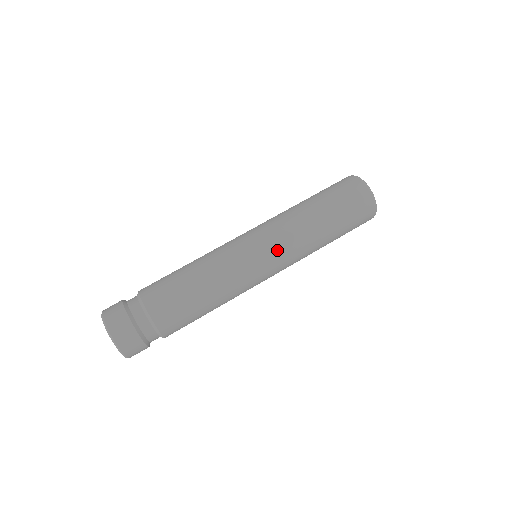
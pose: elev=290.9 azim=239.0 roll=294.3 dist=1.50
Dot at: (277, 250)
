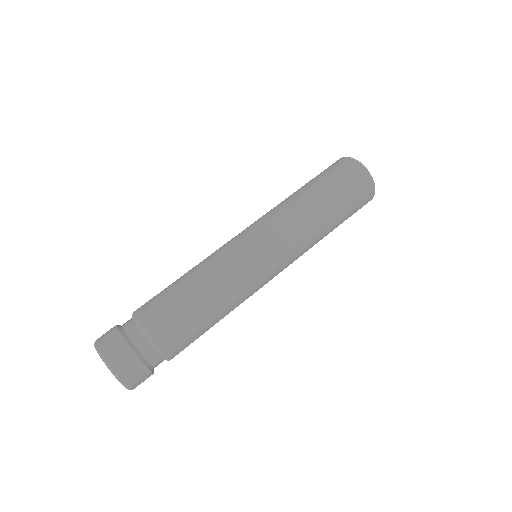
Dot at: (287, 261)
